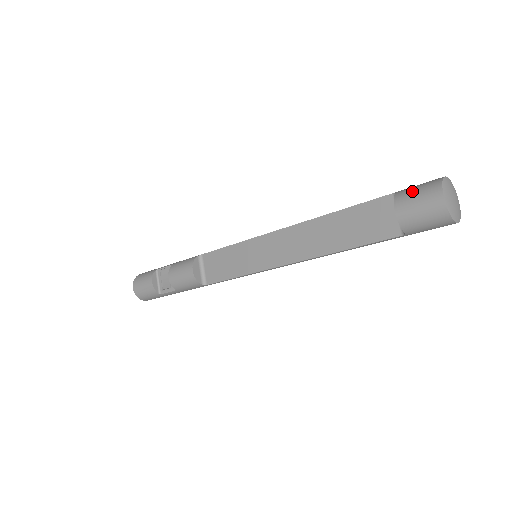
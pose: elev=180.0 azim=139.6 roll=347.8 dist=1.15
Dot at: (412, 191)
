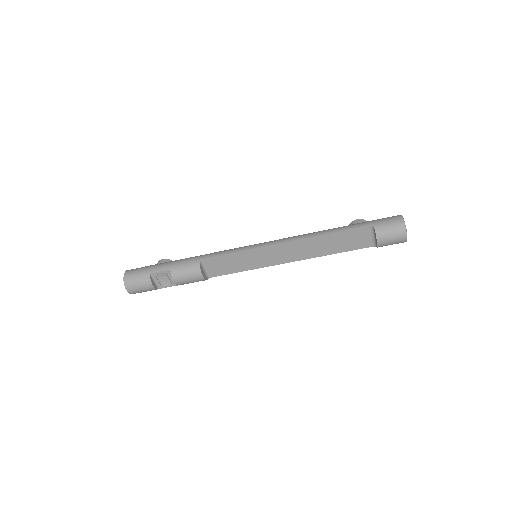
Dot at: (387, 231)
